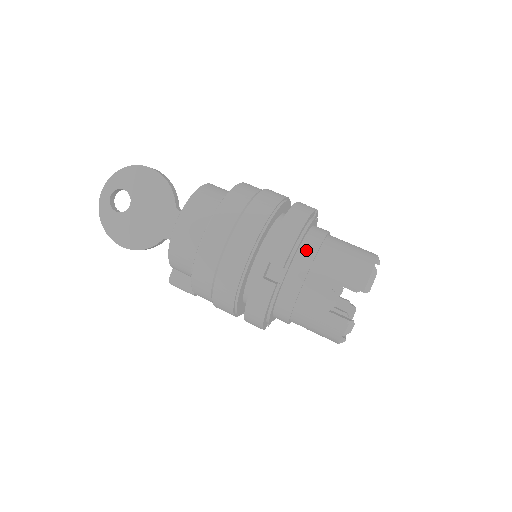
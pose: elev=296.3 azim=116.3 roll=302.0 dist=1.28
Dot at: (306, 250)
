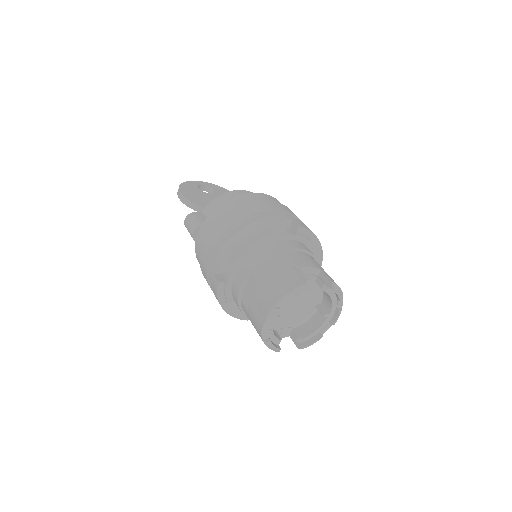
Dot at: occluded
